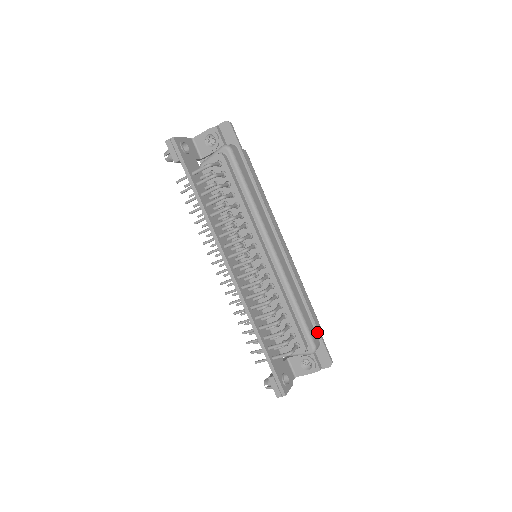
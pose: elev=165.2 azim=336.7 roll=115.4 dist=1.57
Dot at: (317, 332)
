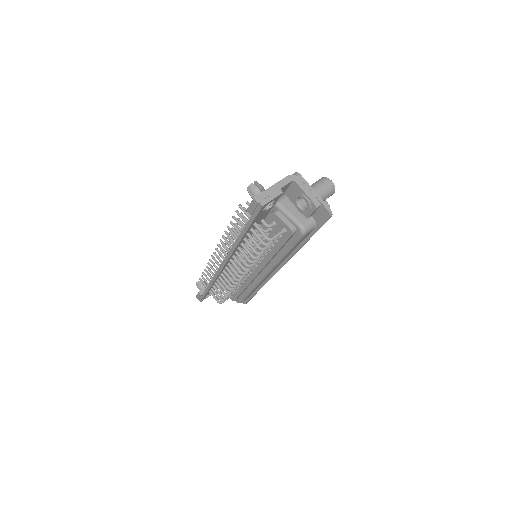
Dot at: (252, 296)
